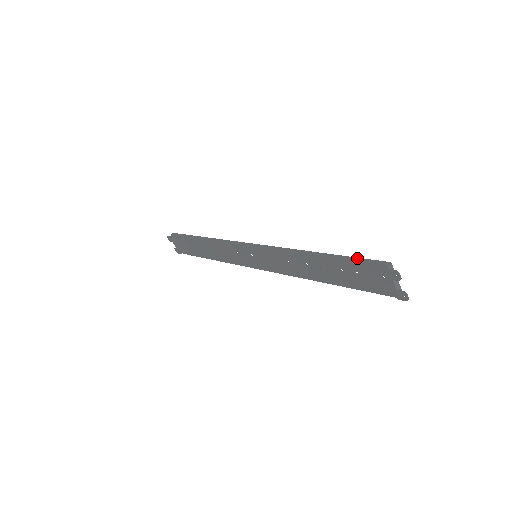
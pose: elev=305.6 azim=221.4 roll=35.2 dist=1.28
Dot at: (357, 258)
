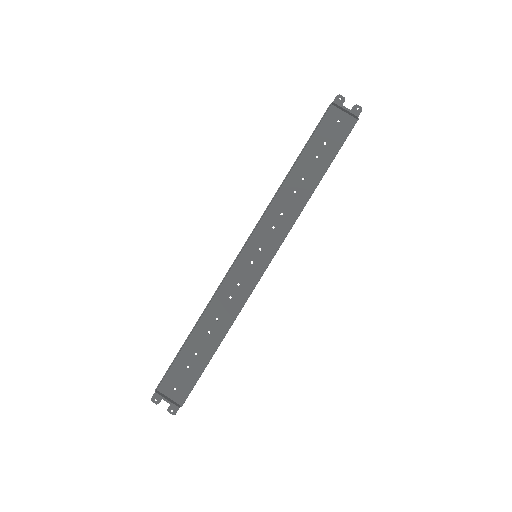
Dot at: (315, 129)
